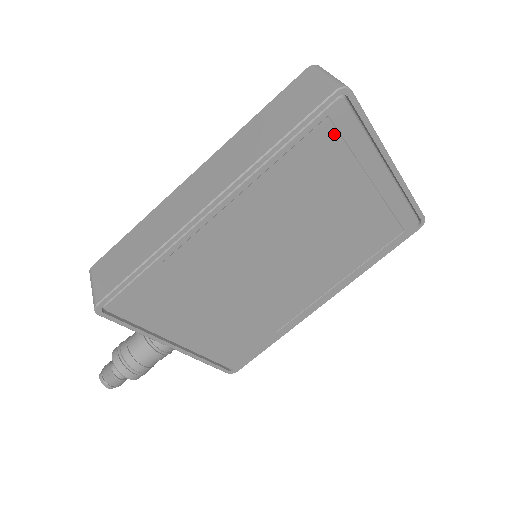
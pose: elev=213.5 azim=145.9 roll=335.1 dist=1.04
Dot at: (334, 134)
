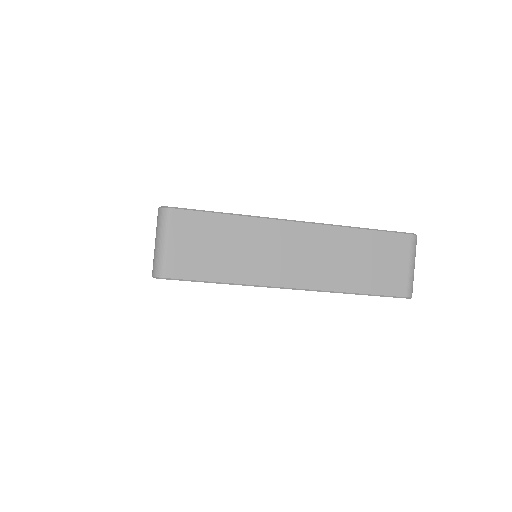
Dot at: occluded
